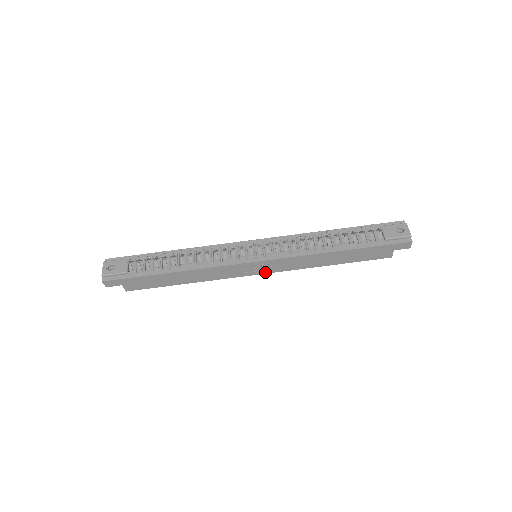
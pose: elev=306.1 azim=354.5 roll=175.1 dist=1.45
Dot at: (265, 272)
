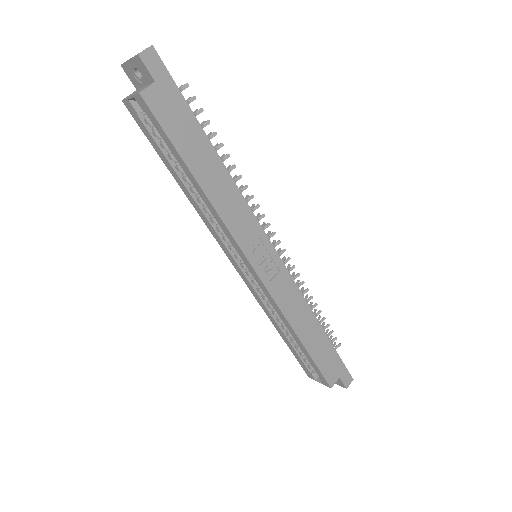
Dot at: (262, 276)
